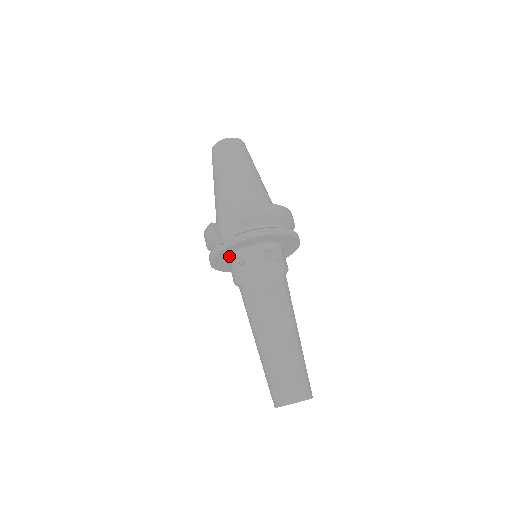
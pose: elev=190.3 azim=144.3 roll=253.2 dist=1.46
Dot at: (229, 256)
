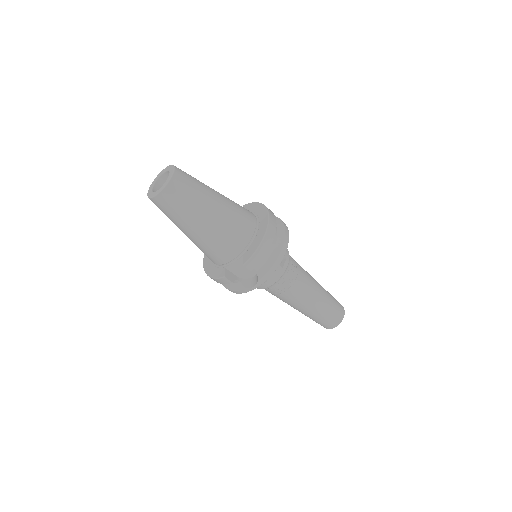
Dot at: occluded
